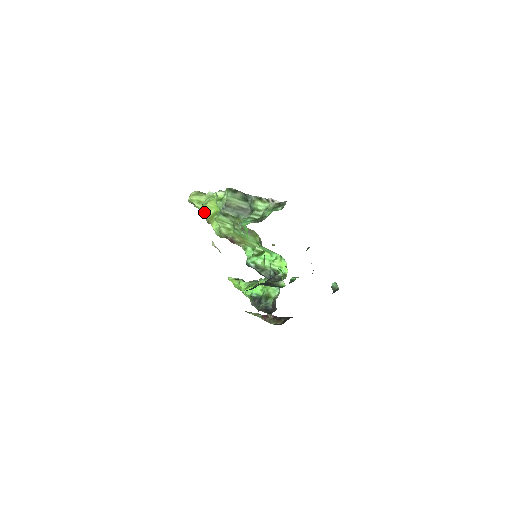
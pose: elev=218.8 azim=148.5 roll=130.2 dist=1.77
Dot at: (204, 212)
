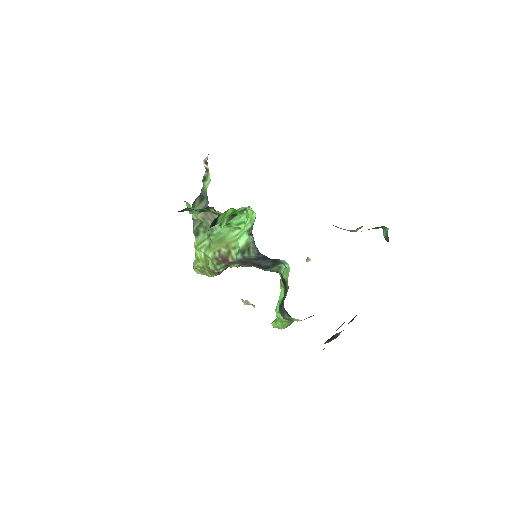
Dot at: (200, 262)
